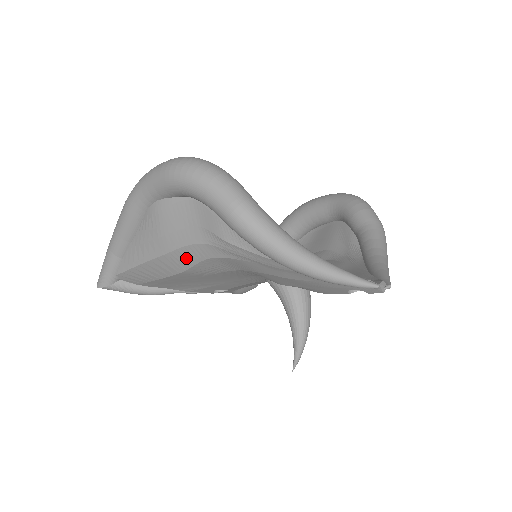
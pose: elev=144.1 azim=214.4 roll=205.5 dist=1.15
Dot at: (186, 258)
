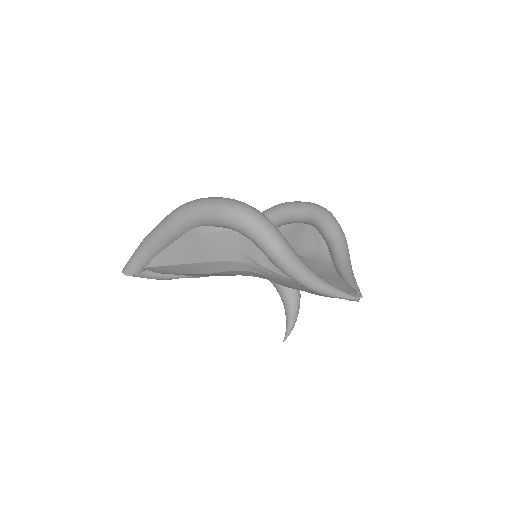
Dot at: (219, 267)
